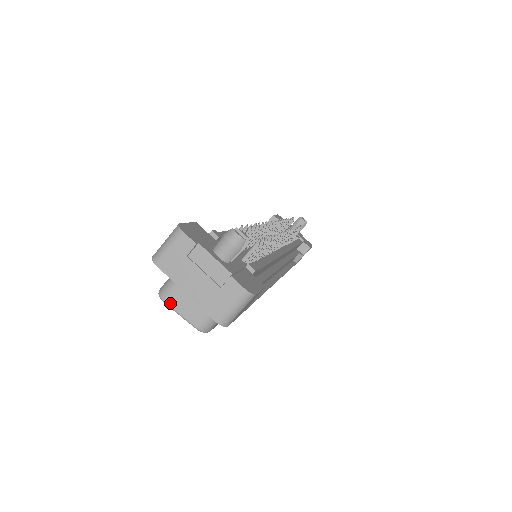
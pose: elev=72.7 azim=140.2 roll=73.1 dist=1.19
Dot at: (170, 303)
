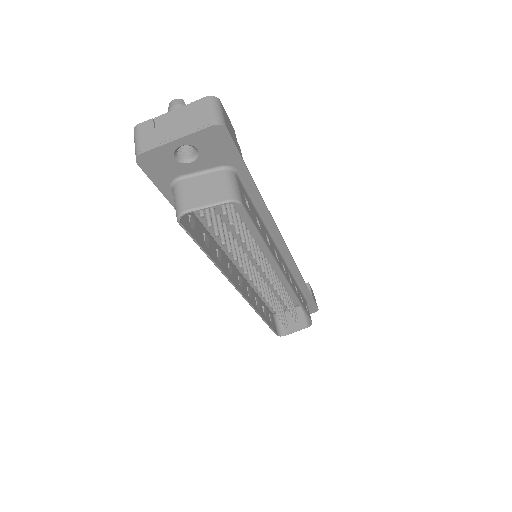
Dot at: (190, 207)
